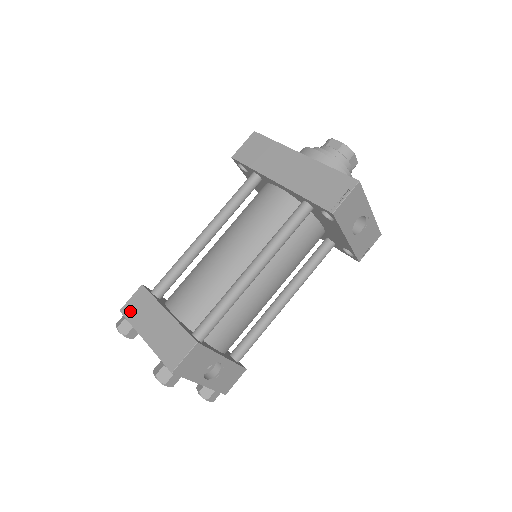
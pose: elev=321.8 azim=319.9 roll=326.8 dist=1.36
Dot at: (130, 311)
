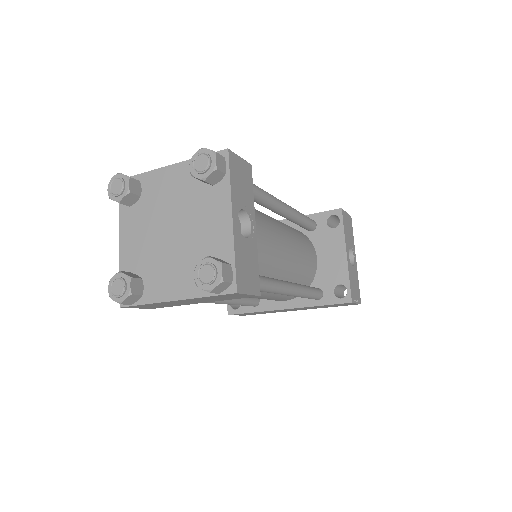
Dot at: occluded
